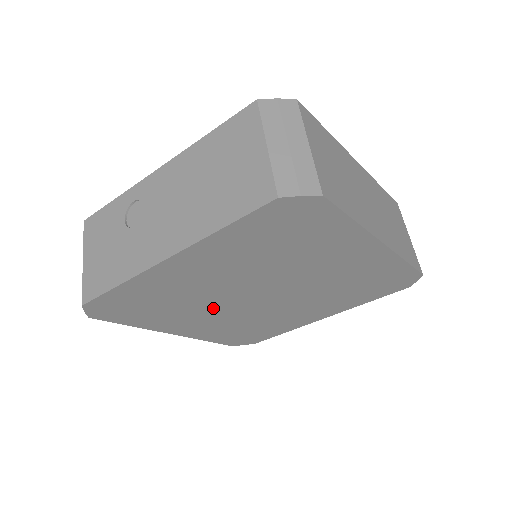
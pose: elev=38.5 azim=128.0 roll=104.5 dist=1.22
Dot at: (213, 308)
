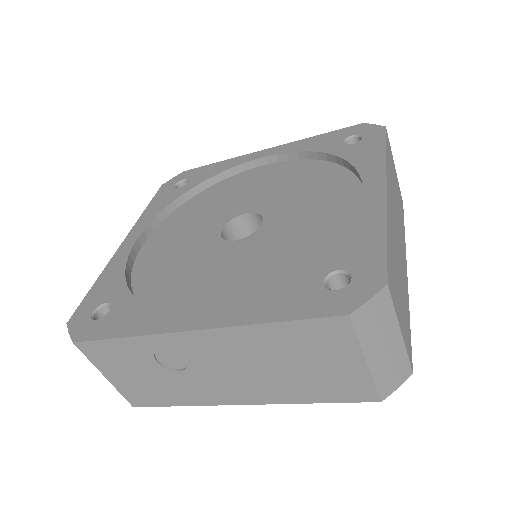
Dot at: occluded
